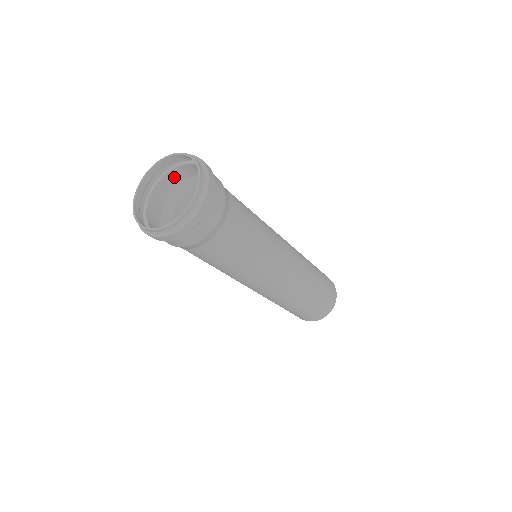
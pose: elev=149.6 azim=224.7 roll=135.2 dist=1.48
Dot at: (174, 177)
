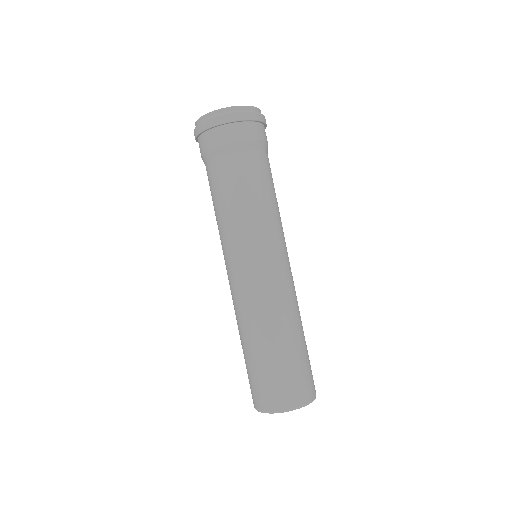
Dot at: occluded
